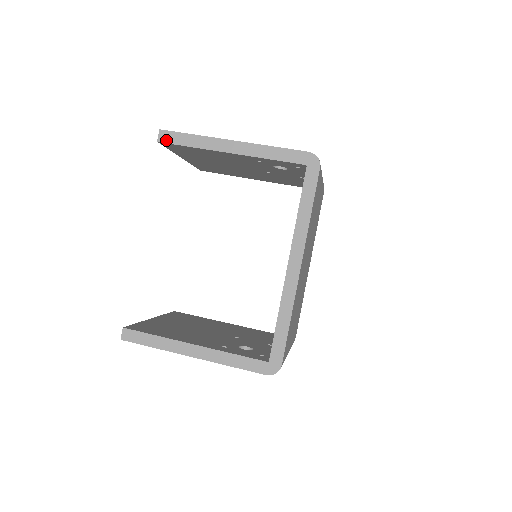
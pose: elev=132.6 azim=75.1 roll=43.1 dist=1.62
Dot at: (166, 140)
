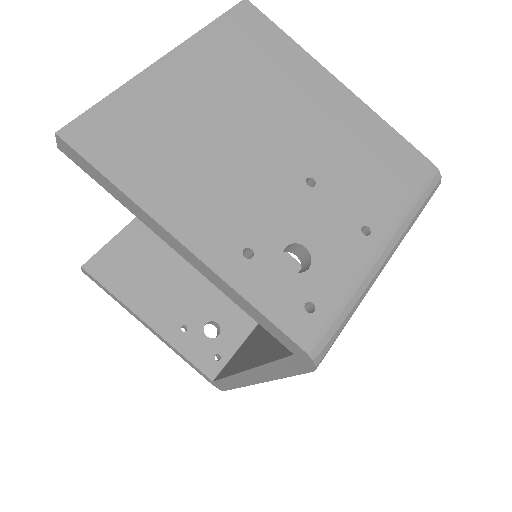
Dot at: (71, 157)
